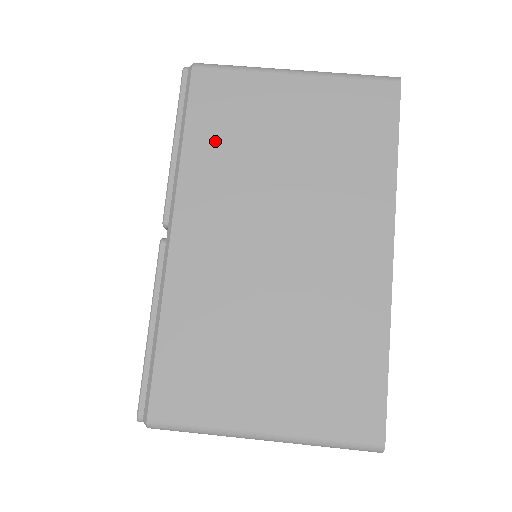
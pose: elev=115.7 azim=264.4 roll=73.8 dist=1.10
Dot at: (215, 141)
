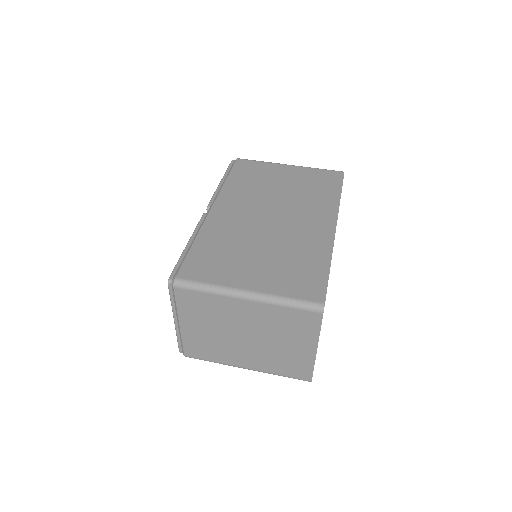
Dot at: (243, 181)
